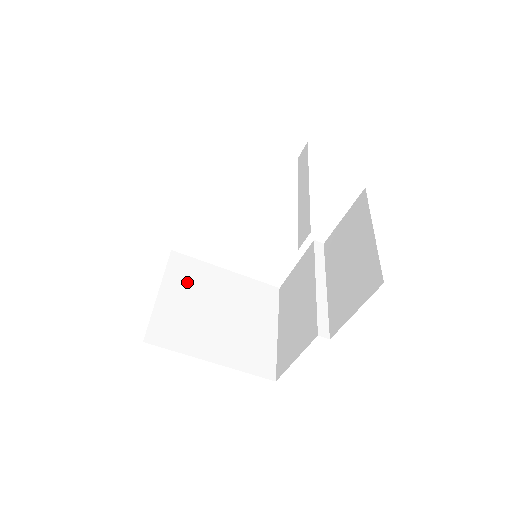
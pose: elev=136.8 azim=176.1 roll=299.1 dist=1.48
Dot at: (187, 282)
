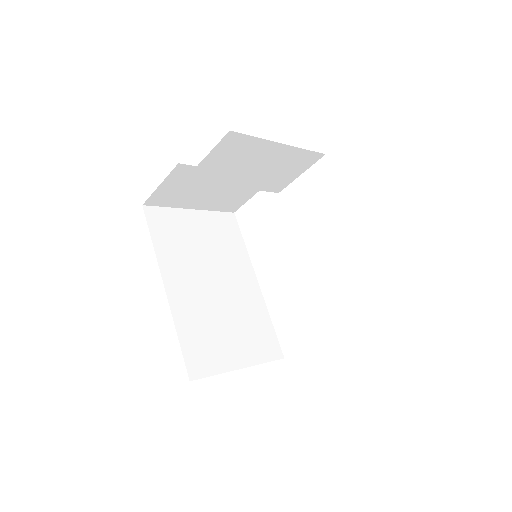
Dot at: occluded
